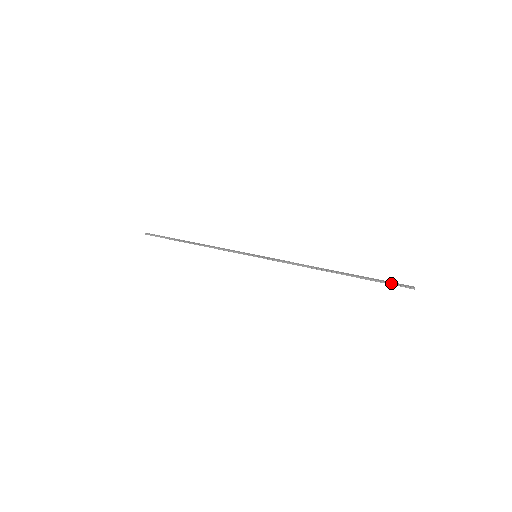
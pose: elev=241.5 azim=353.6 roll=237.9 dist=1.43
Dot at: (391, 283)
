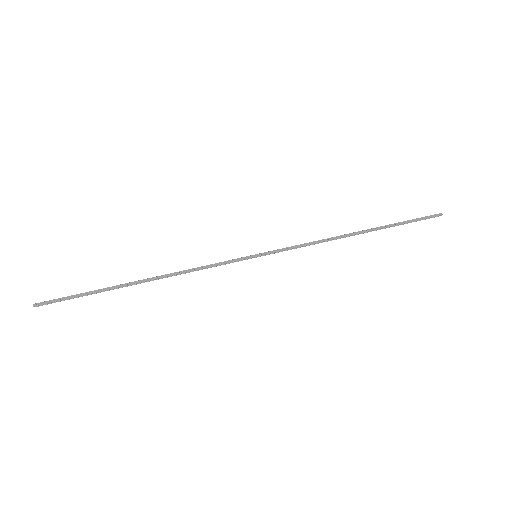
Dot at: (421, 219)
